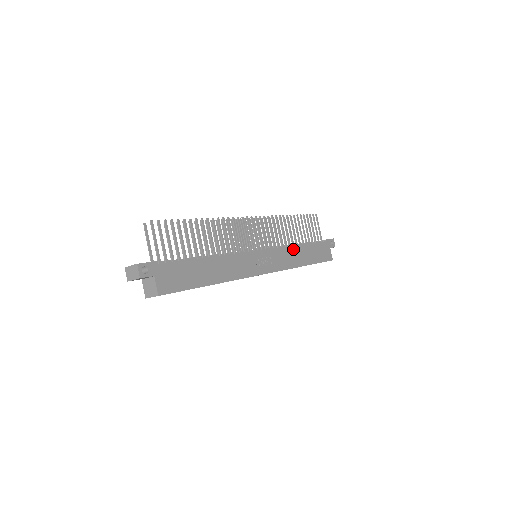
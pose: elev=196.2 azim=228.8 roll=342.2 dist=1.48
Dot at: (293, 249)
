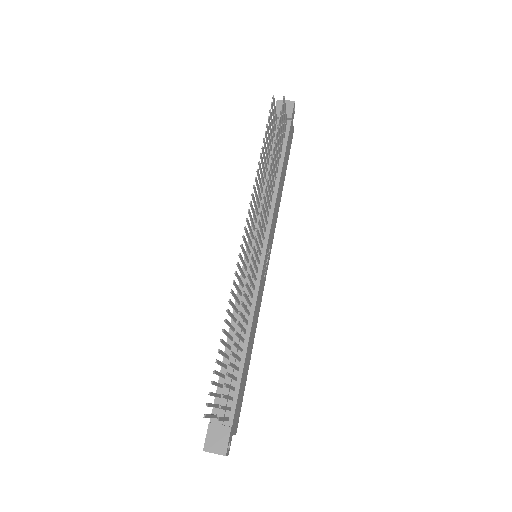
Dot at: (277, 195)
